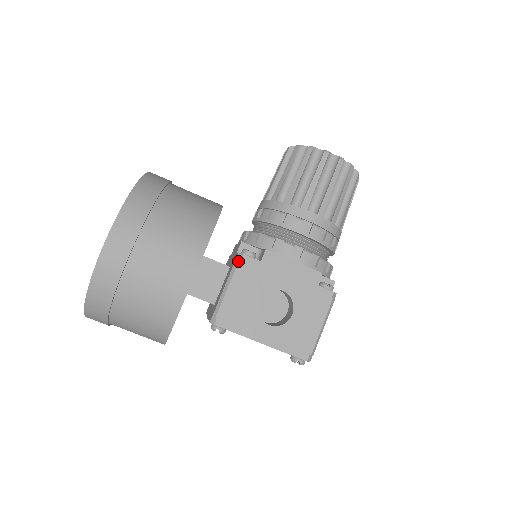
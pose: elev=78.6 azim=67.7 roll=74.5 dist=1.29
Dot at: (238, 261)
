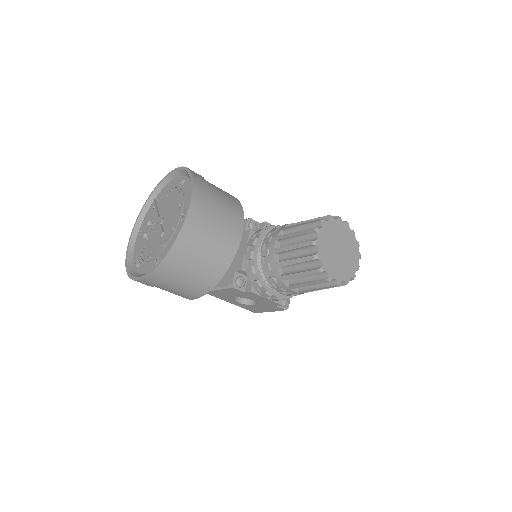
Dot at: (229, 288)
